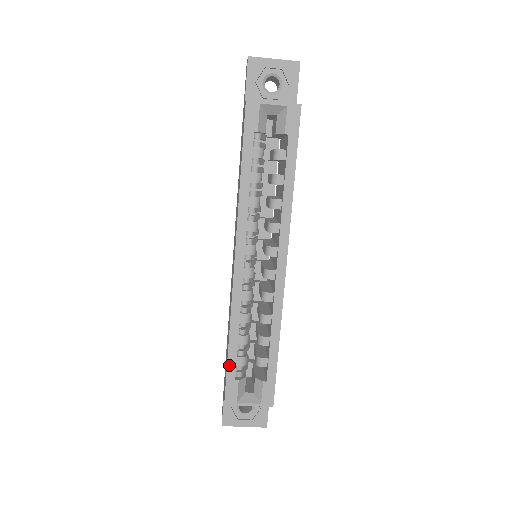
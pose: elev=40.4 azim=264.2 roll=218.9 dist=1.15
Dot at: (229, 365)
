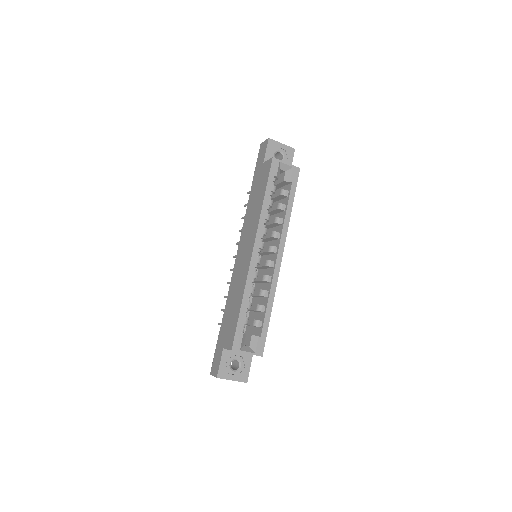
Dot at: (239, 321)
